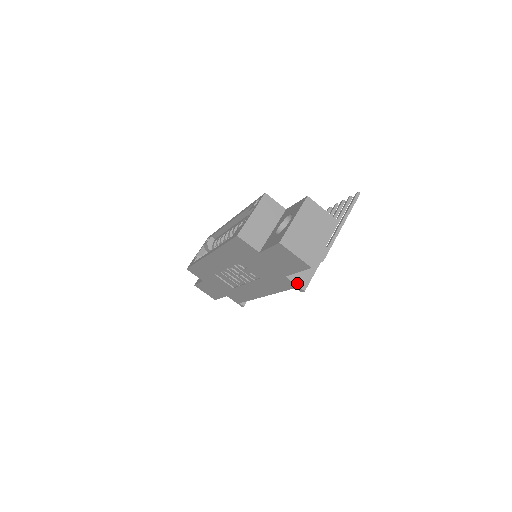
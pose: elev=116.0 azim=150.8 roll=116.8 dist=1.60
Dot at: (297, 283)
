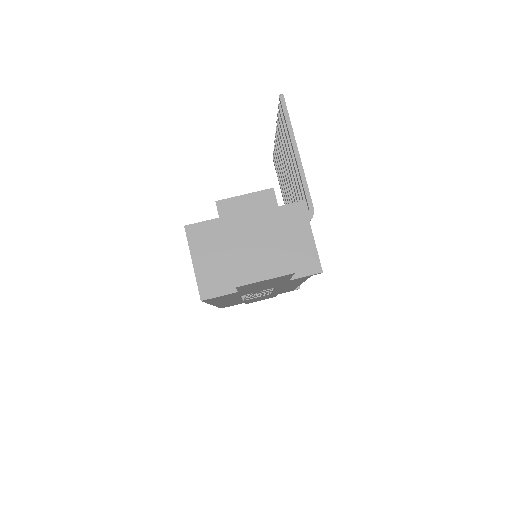
Dot at: (307, 273)
